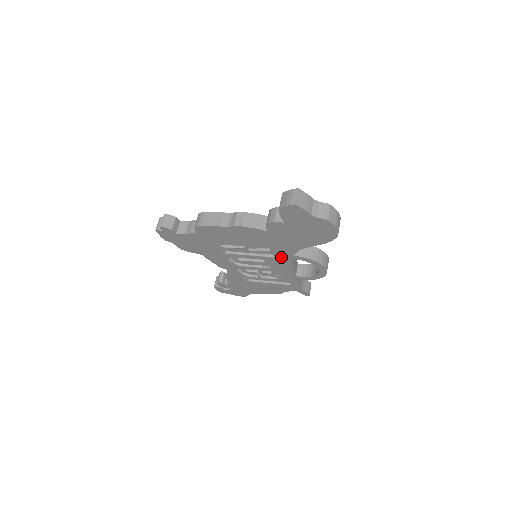
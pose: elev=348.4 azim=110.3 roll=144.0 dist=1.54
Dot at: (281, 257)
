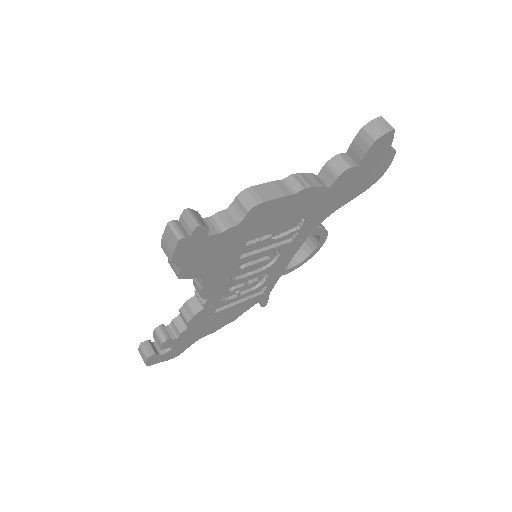
Dot at: (300, 238)
